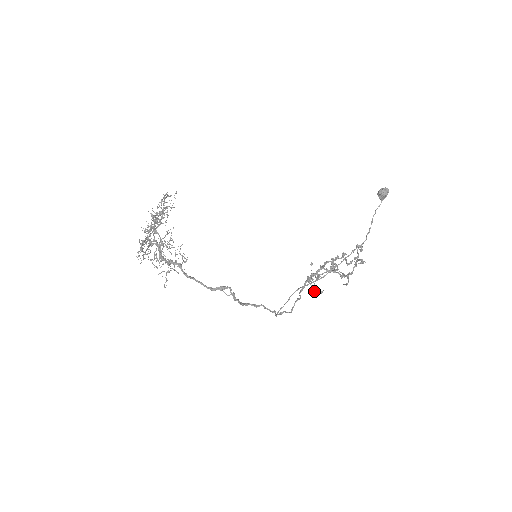
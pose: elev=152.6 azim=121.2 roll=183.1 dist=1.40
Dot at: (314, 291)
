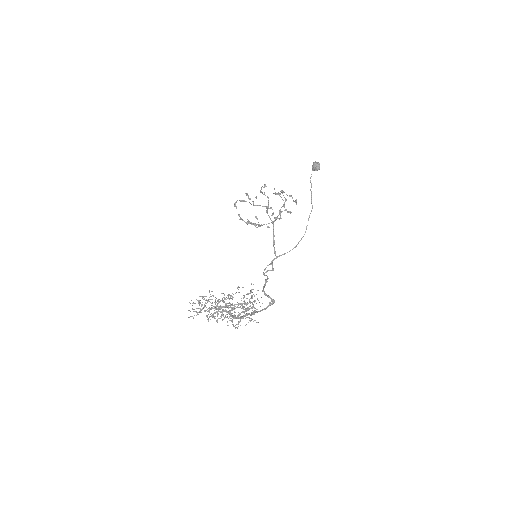
Dot at: occluded
